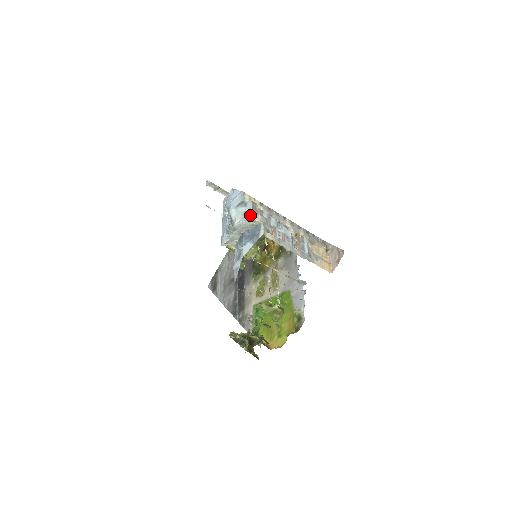
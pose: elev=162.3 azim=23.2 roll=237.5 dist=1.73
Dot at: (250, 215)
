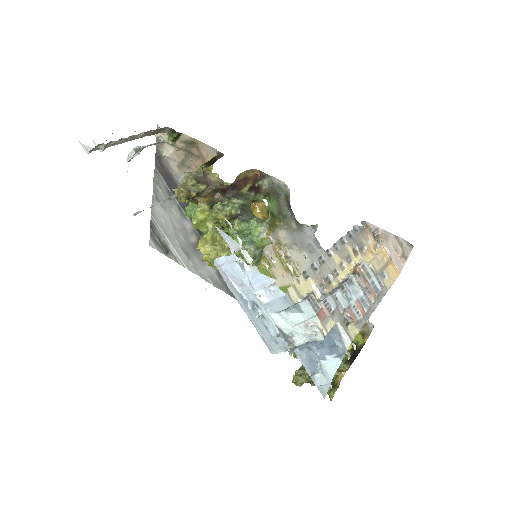
Dot at: (325, 334)
